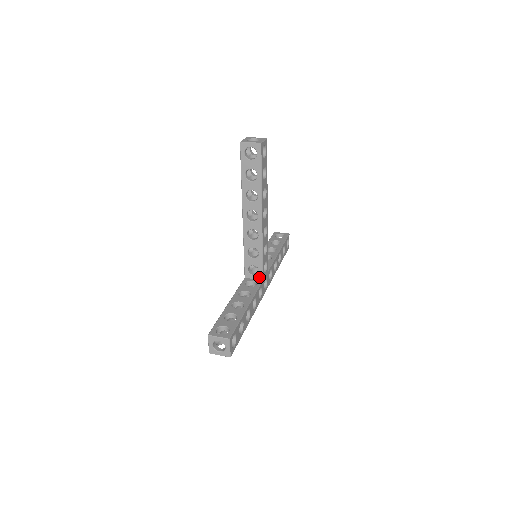
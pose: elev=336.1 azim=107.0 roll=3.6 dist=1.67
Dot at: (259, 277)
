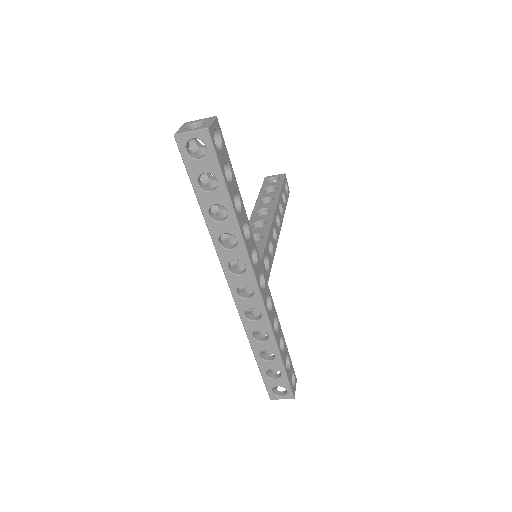
Dot at: occluded
